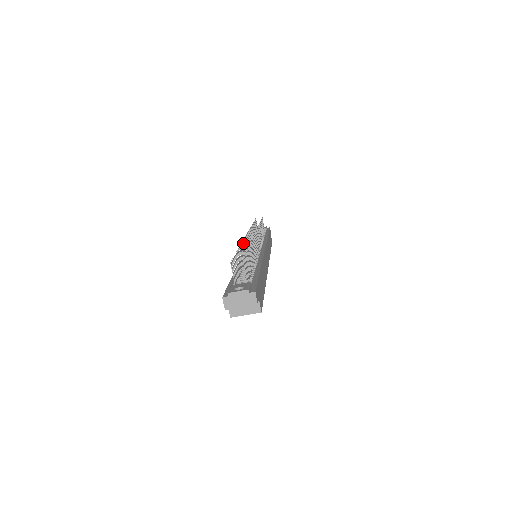
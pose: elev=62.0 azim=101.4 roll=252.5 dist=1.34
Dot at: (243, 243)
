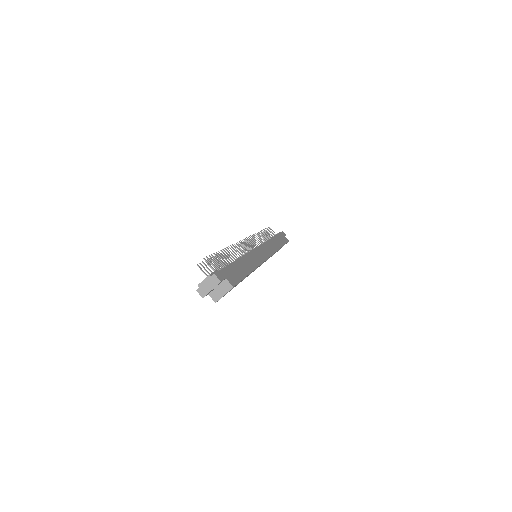
Dot at: occluded
